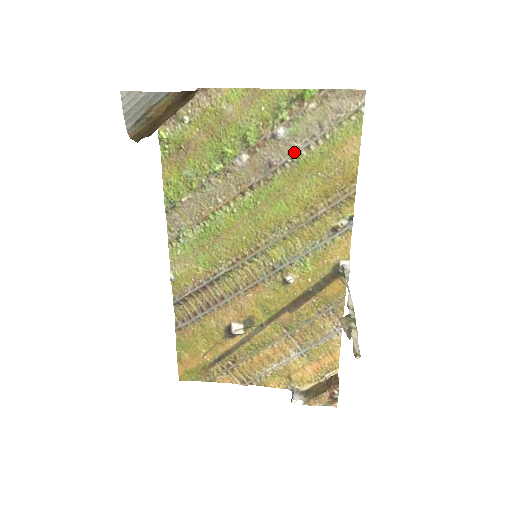
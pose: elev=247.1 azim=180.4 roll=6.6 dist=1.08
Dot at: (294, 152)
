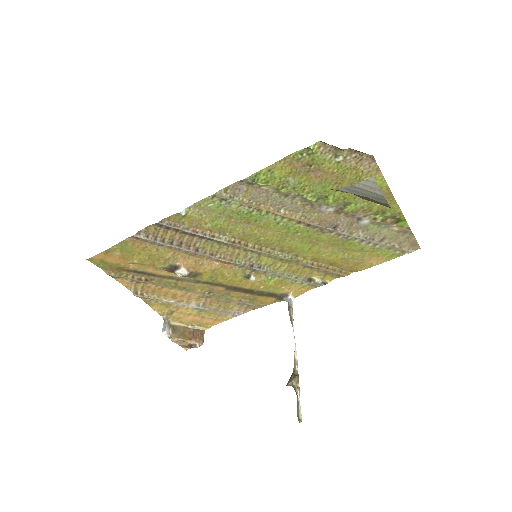
Dot at: (354, 235)
